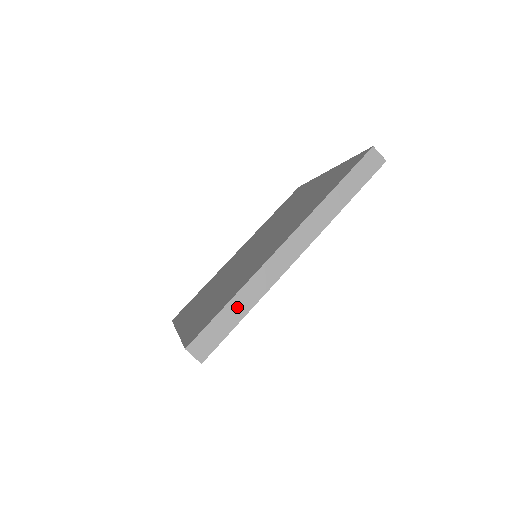
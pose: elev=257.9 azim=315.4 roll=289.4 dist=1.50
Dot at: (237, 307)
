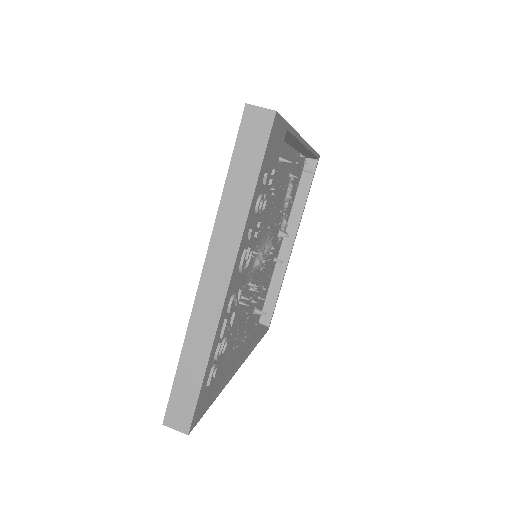
Dot at: occluded
